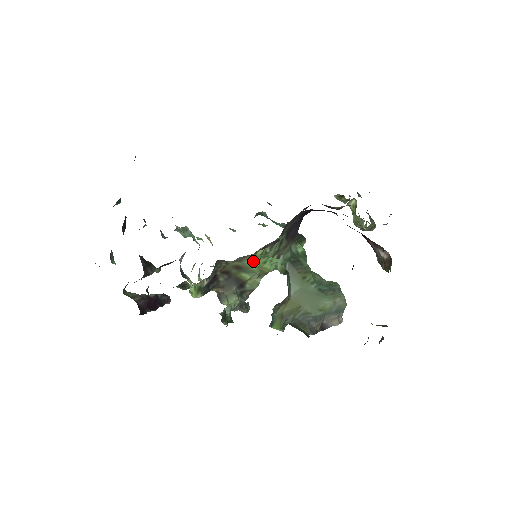
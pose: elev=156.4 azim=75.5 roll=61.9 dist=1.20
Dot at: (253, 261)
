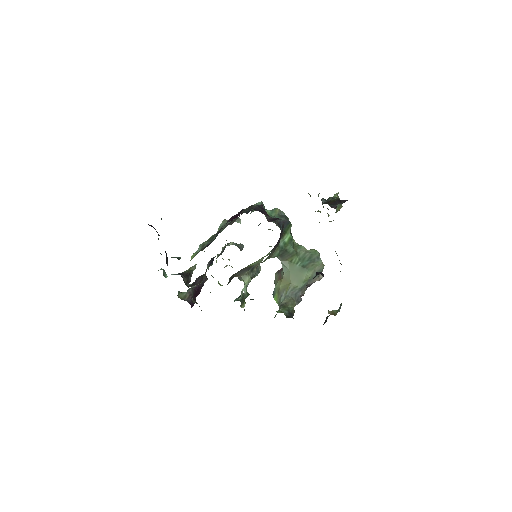
Dot at: occluded
